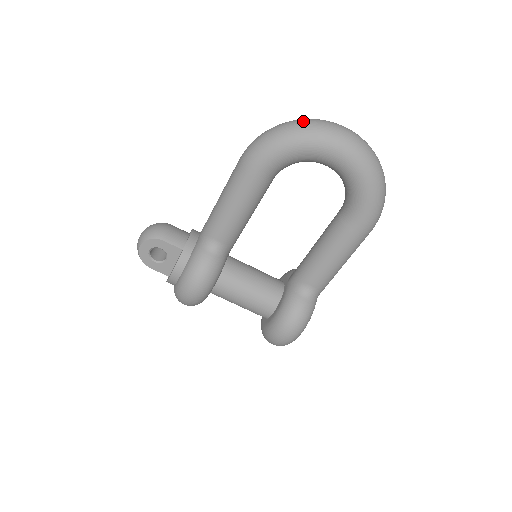
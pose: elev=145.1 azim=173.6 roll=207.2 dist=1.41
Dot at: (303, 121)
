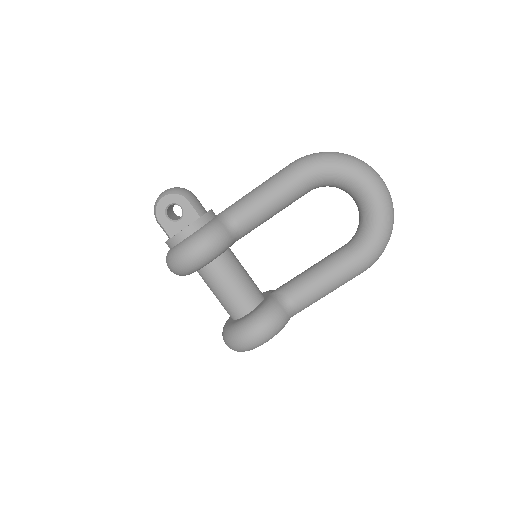
Dot at: occluded
